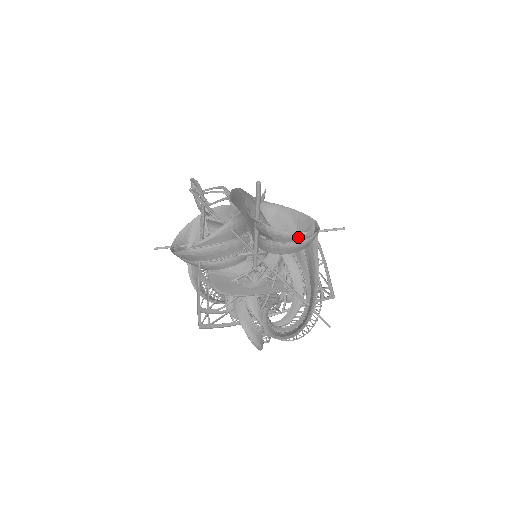
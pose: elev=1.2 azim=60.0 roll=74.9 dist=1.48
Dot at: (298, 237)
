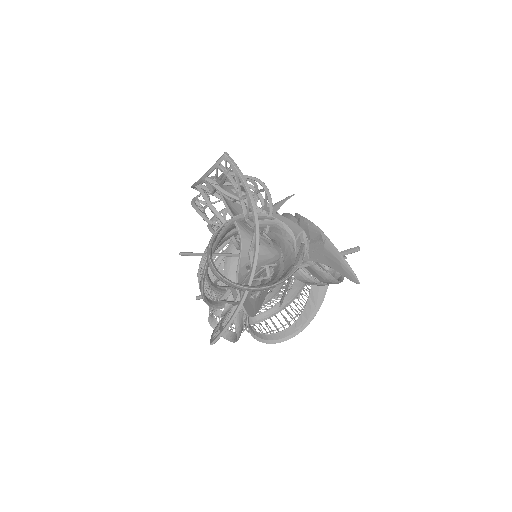
Dot at: occluded
